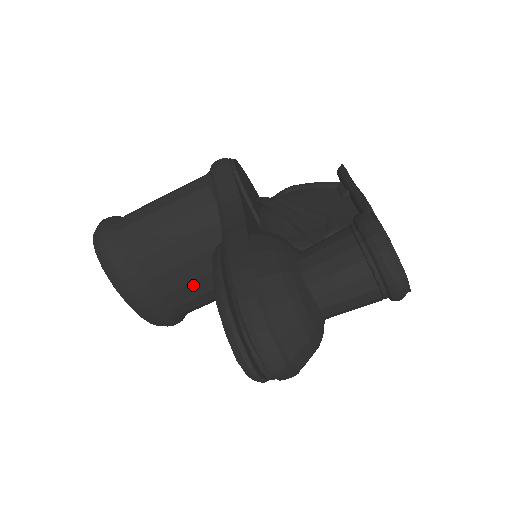
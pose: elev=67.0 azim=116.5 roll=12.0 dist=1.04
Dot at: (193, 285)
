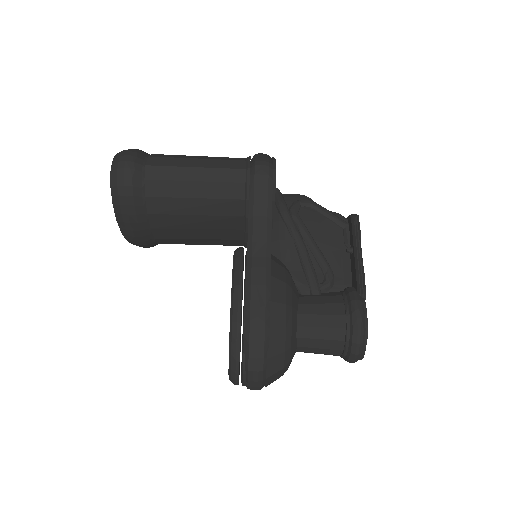
Dot at: (187, 240)
